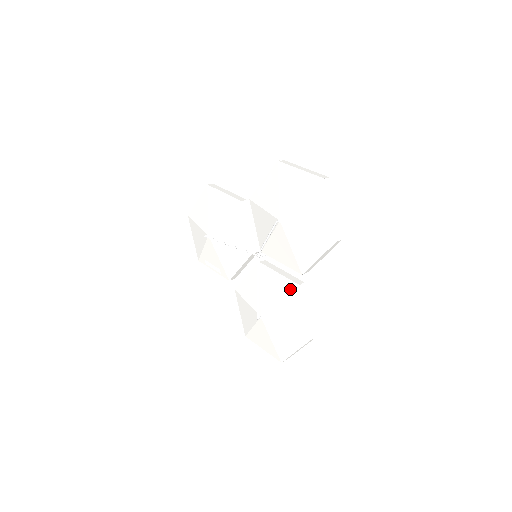
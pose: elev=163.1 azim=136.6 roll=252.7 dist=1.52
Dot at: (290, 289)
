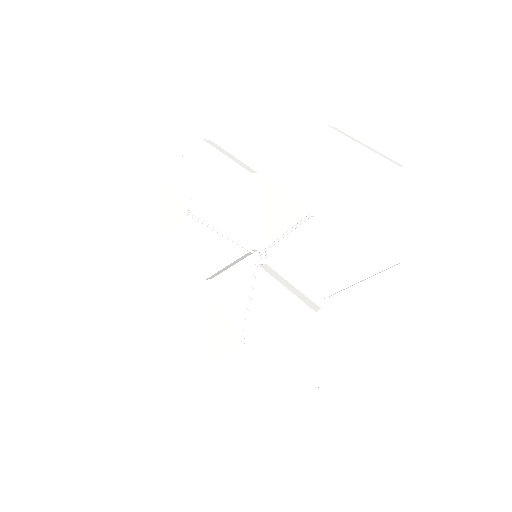
Dot at: (300, 314)
